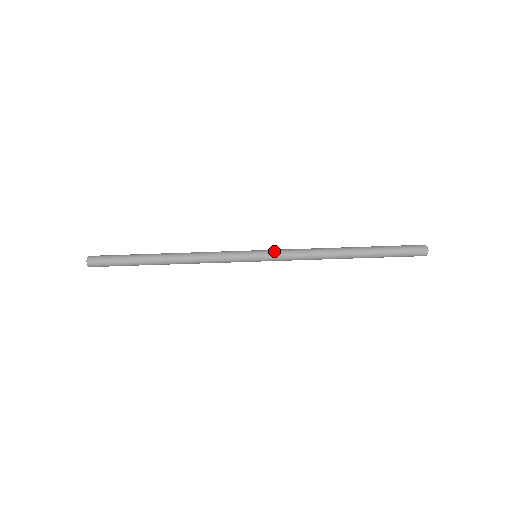
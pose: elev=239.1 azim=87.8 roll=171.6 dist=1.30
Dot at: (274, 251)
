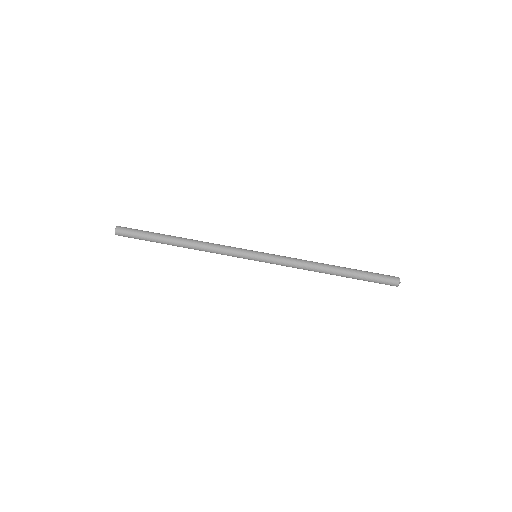
Dot at: (272, 254)
